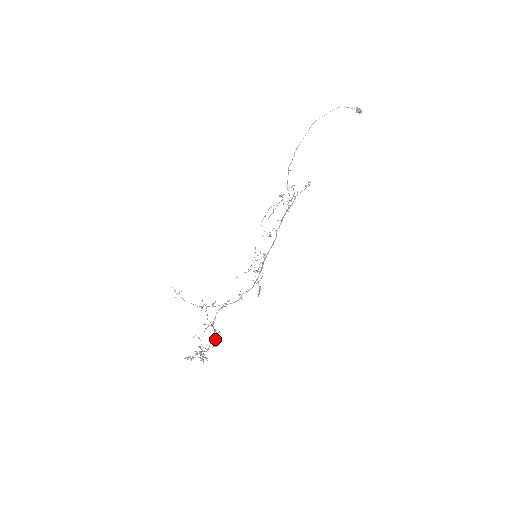
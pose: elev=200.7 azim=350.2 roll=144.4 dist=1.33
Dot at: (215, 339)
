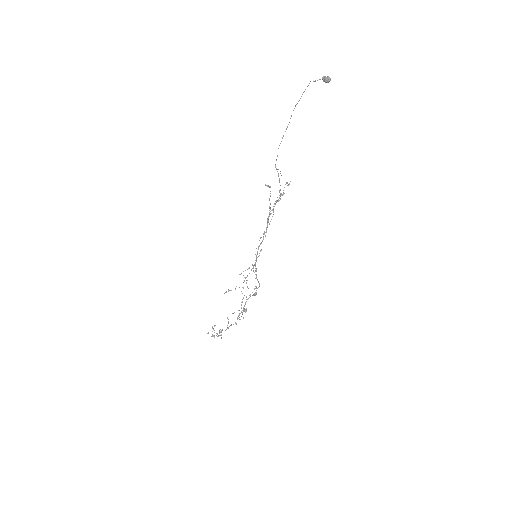
Dot at: (235, 323)
